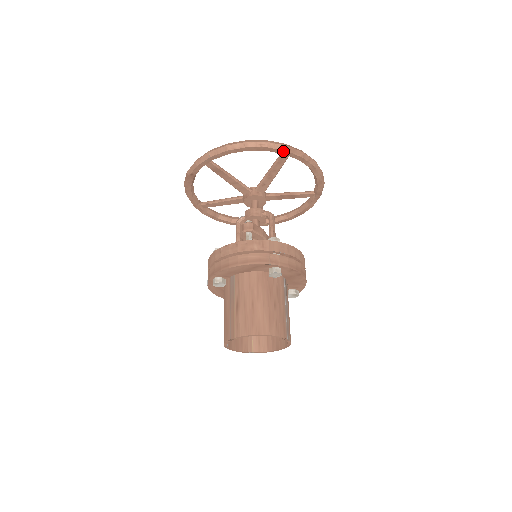
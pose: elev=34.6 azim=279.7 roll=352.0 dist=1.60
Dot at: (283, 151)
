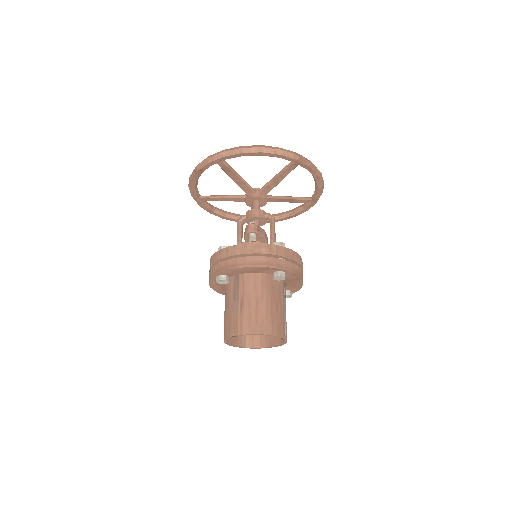
Dot at: (295, 160)
